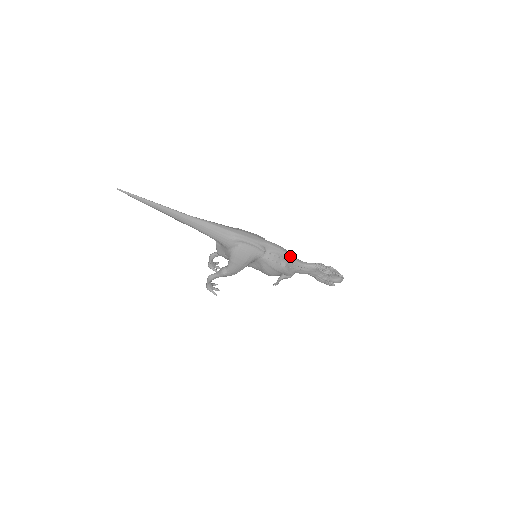
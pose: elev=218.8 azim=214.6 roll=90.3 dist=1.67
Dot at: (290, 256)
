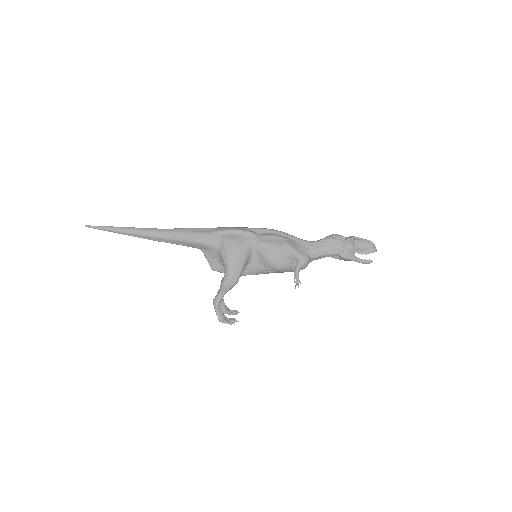
Dot at: (290, 235)
